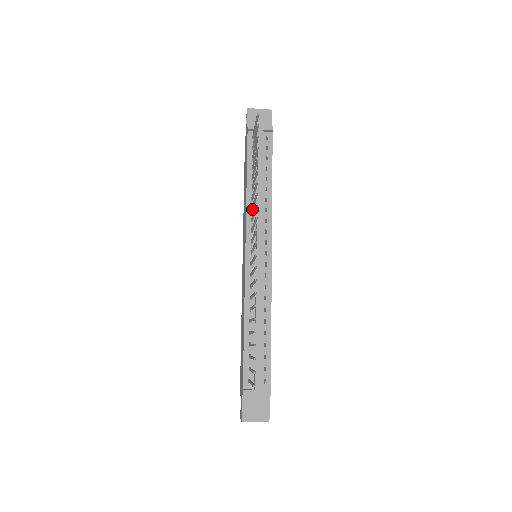
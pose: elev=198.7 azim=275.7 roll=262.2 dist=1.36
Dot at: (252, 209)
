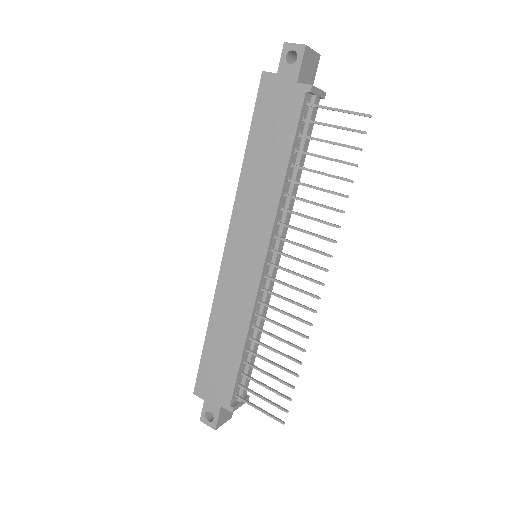
Dot at: (285, 210)
